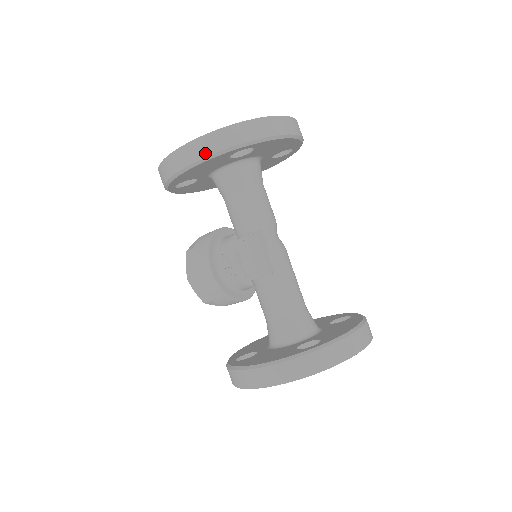
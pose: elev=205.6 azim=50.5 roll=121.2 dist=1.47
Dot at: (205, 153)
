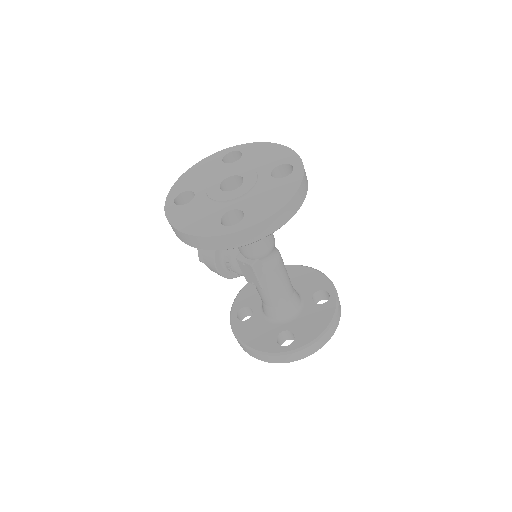
Dot at: (203, 247)
